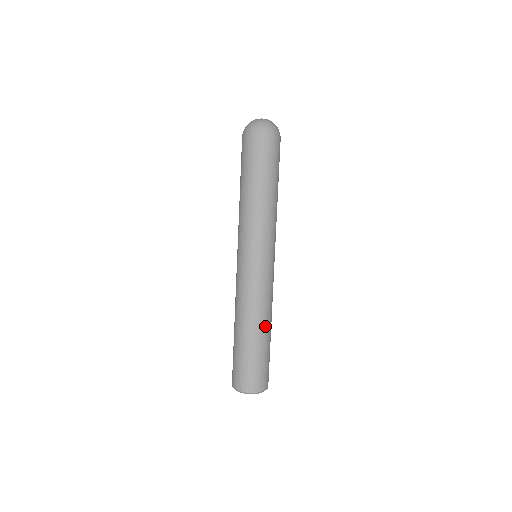
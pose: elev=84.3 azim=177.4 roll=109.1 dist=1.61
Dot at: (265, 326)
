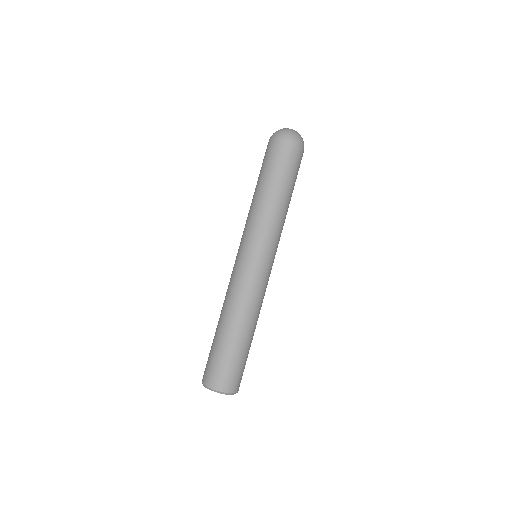
Dot at: (234, 322)
